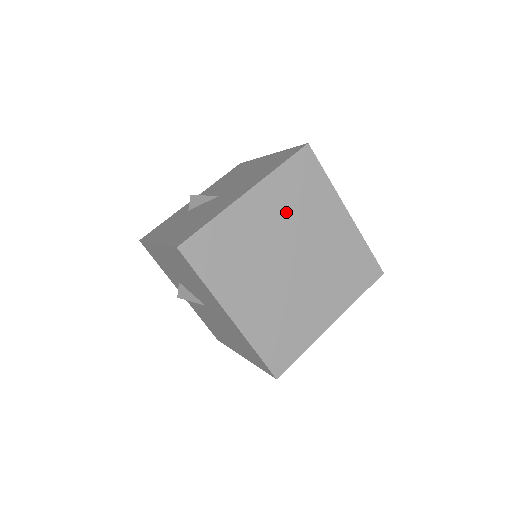
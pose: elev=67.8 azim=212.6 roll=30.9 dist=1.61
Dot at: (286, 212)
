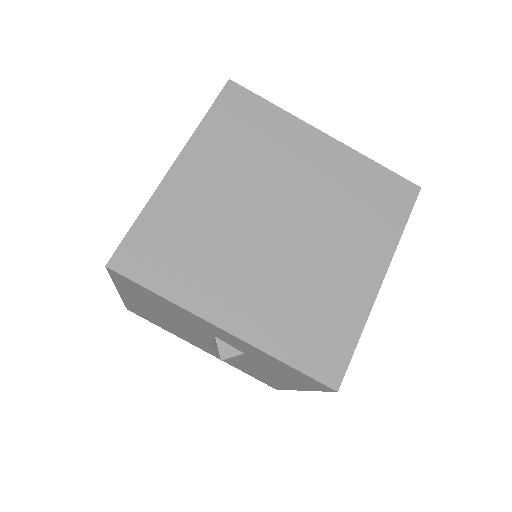
Dot at: (332, 190)
